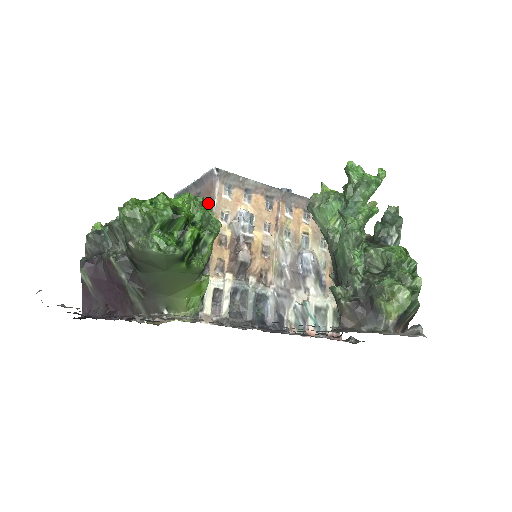
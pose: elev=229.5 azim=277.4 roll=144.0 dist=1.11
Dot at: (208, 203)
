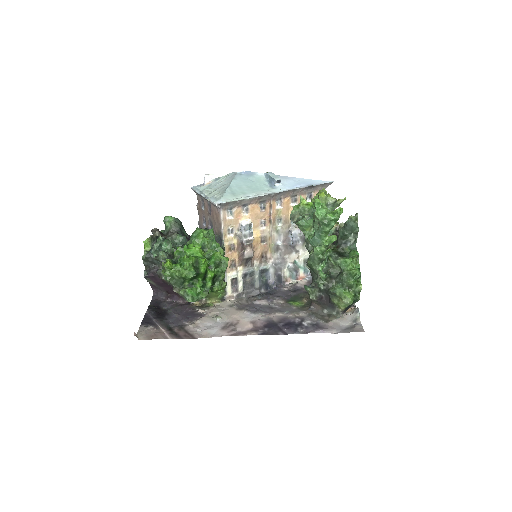
Dot at: (217, 223)
